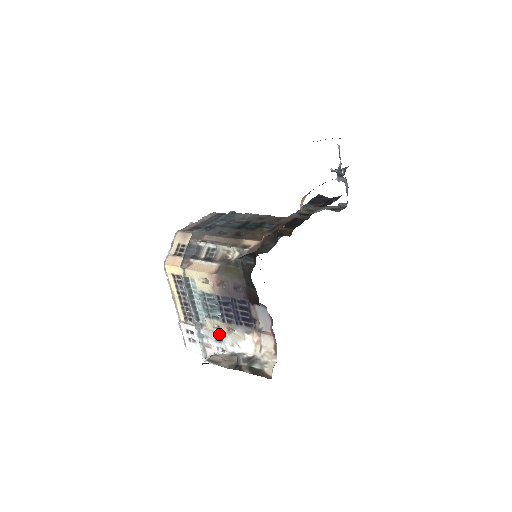
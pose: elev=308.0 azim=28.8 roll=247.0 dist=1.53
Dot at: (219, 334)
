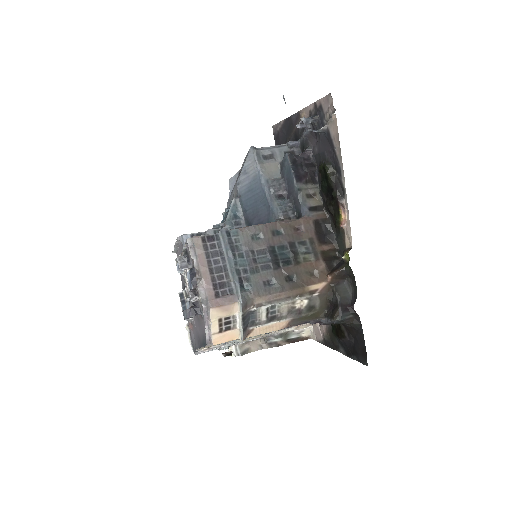
Dot at: occluded
